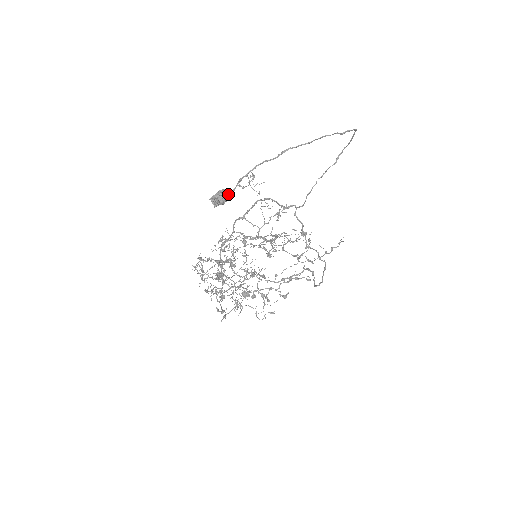
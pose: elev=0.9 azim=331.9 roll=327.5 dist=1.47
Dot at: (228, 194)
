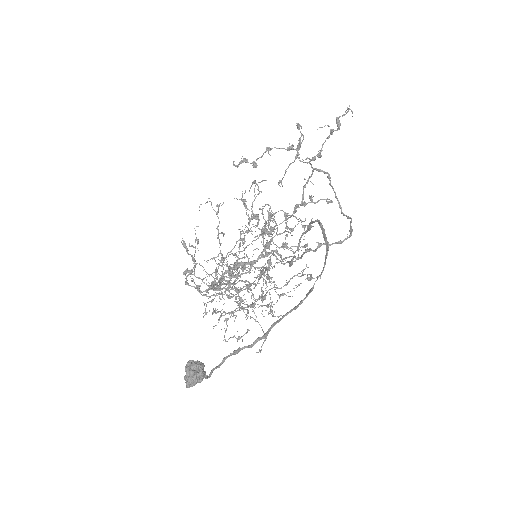
Dot at: (201, 375)
